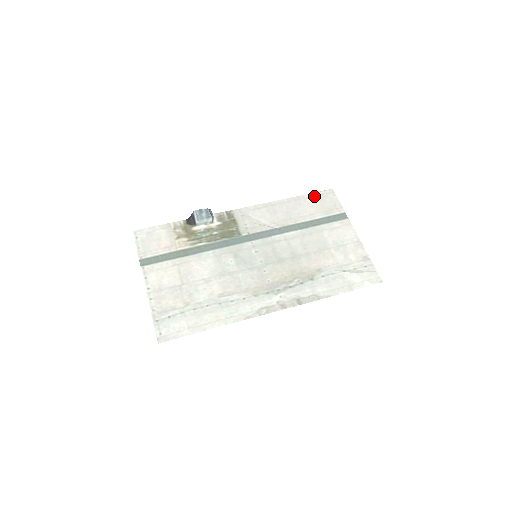
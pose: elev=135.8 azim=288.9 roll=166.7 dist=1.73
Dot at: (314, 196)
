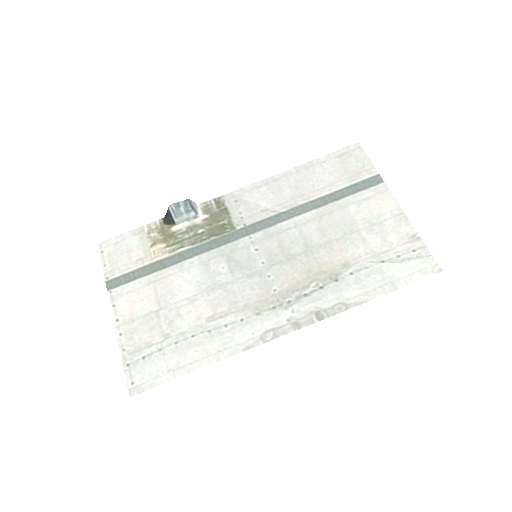
Dot at: (333, 157)
